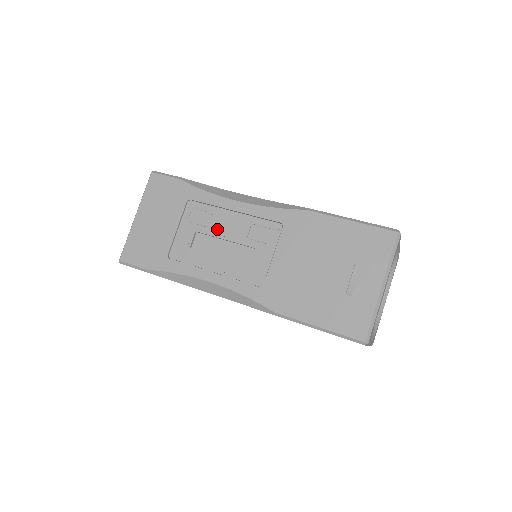
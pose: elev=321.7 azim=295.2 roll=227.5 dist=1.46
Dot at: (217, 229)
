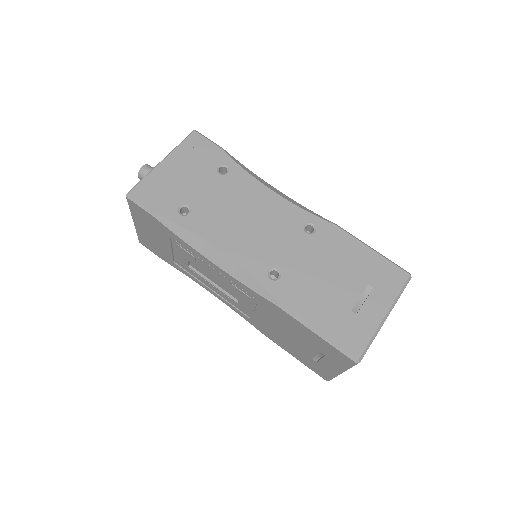
Dot at: (204, 269)
